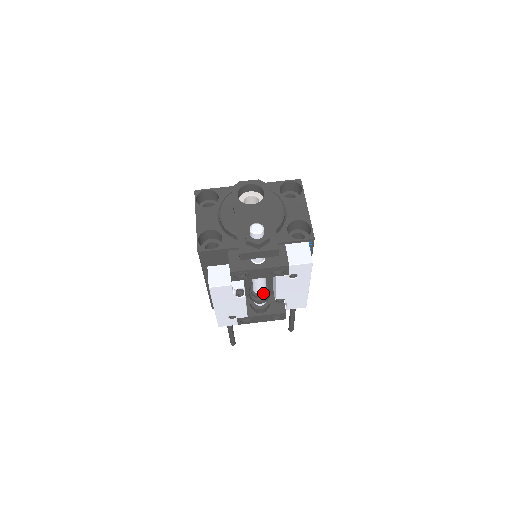
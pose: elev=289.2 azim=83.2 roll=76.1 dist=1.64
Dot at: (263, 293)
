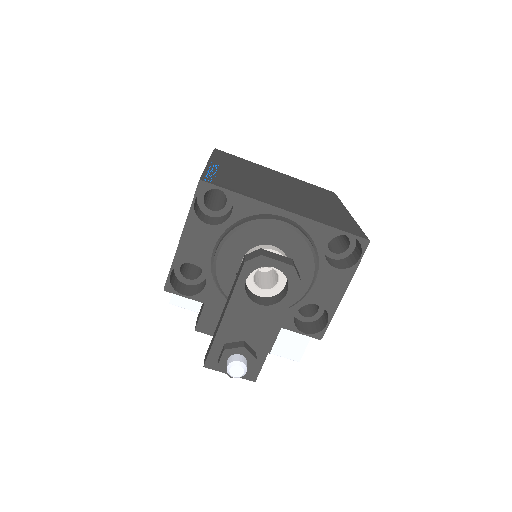
Dot at: occluded
